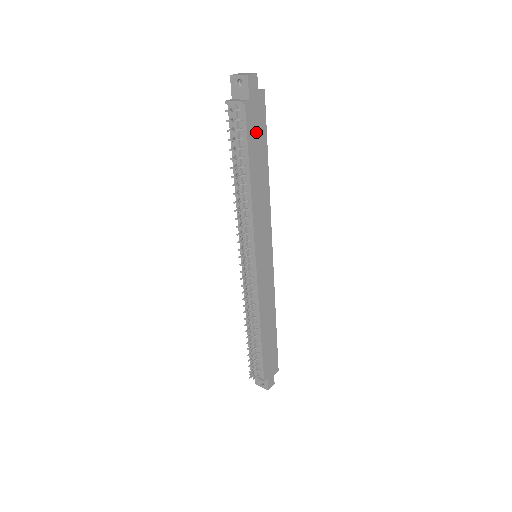
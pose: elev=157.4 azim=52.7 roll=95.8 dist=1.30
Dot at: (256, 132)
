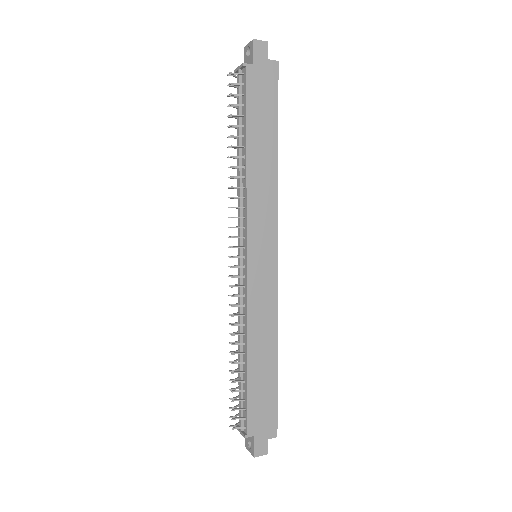
Dot at: (261, 102)
